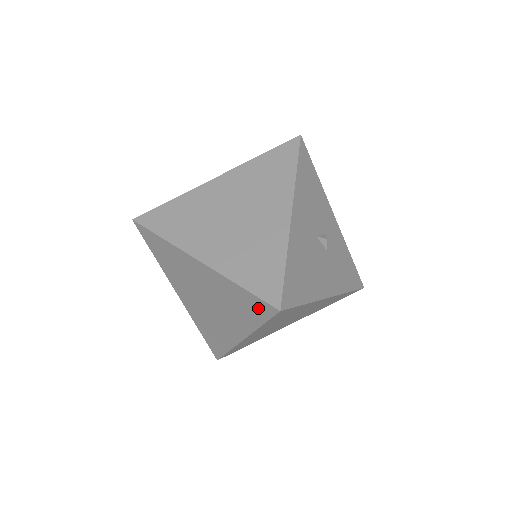
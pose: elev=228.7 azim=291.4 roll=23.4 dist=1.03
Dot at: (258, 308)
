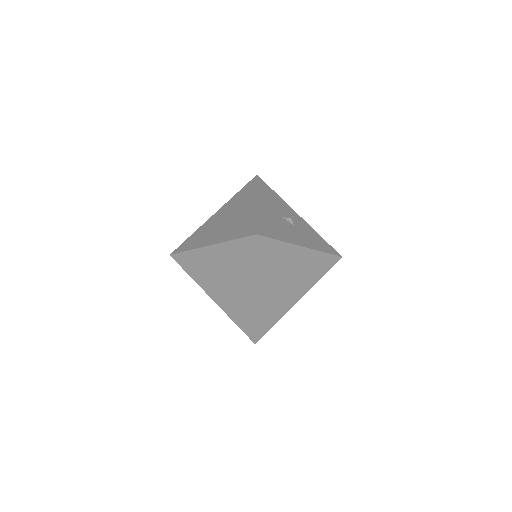
Dot at: (247, 247)
